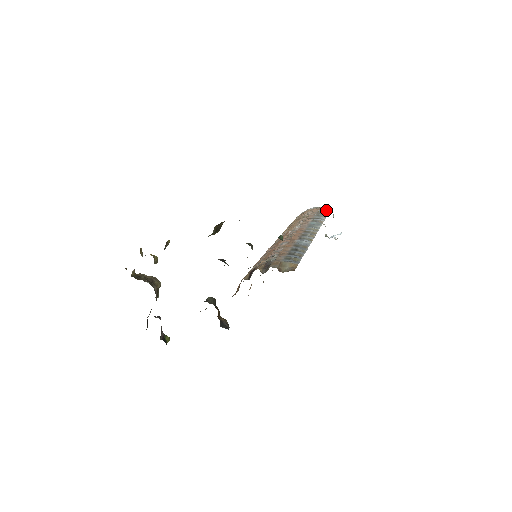
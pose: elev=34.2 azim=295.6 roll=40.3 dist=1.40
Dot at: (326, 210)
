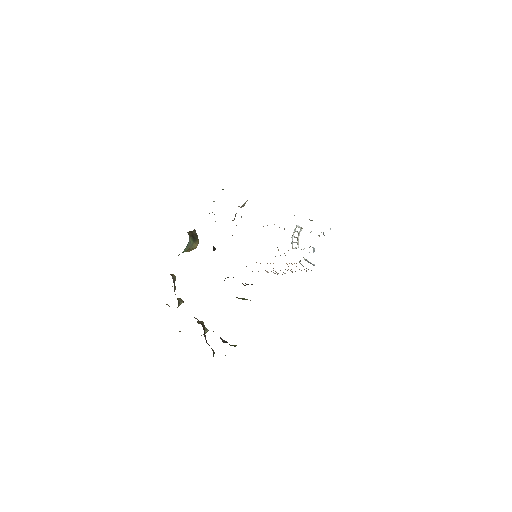
Dot at: occluded
